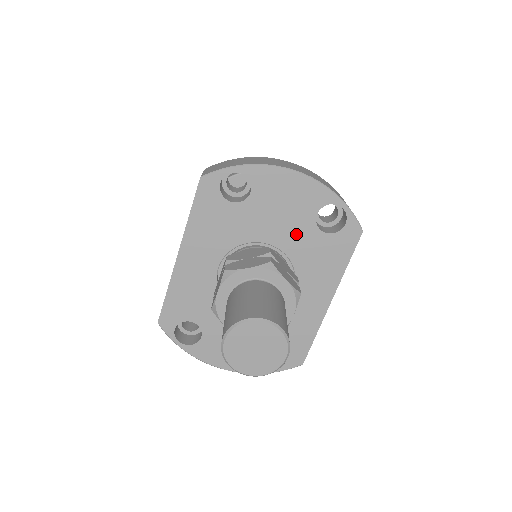
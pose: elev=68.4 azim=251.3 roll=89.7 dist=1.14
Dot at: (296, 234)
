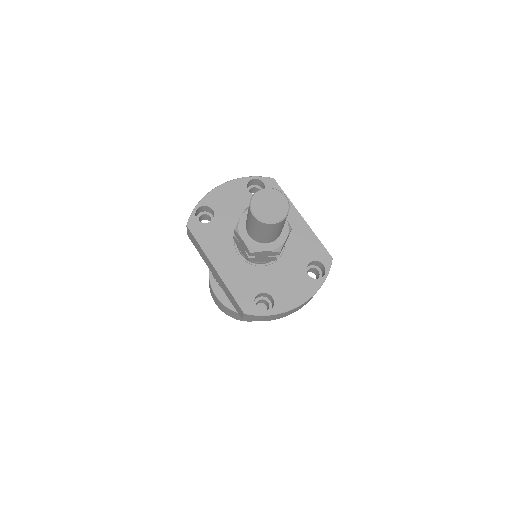
Dot at: occluded
